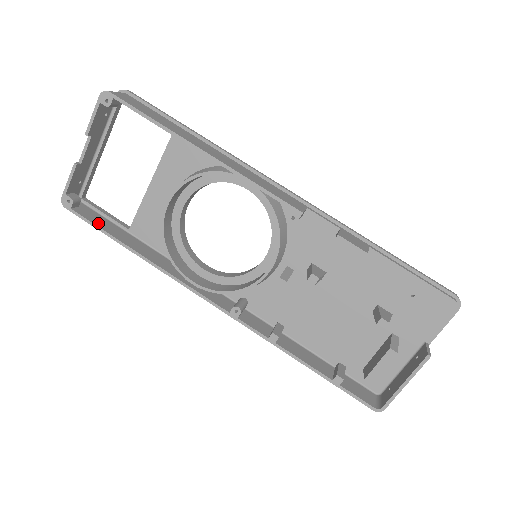
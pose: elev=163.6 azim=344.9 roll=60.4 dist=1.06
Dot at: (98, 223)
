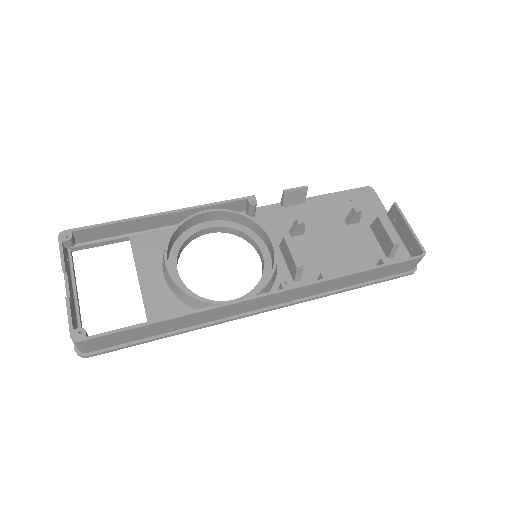
Dot at: (121, 331)
